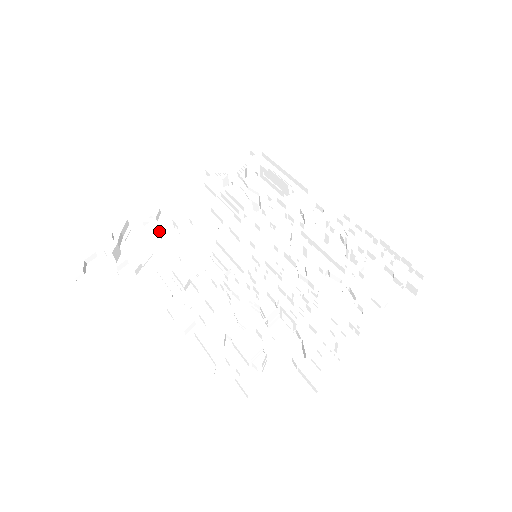
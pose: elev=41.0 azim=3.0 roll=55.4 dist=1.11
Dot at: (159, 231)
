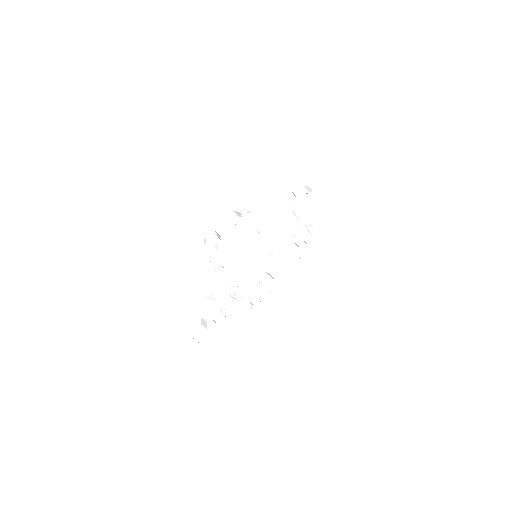
Dot at: (243, 222)
